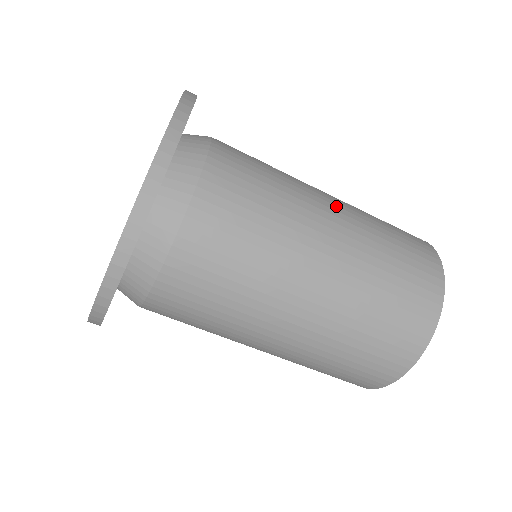
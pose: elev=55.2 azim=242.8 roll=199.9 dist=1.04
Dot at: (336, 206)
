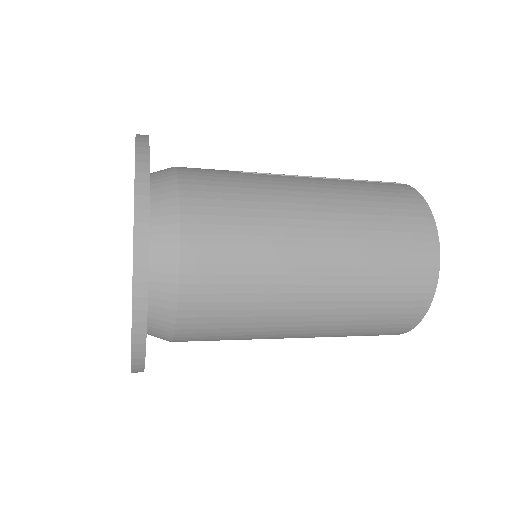
Dot at: (311, 187)
